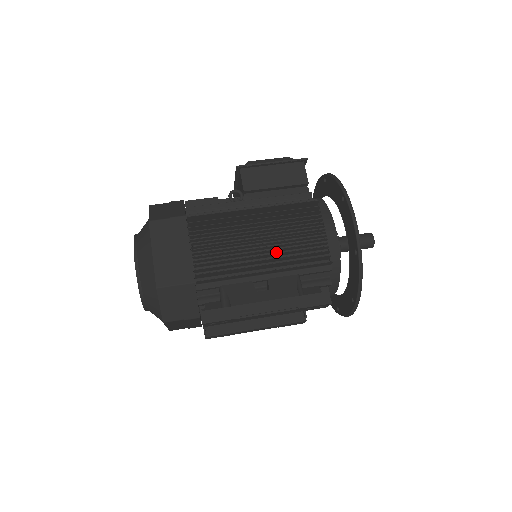
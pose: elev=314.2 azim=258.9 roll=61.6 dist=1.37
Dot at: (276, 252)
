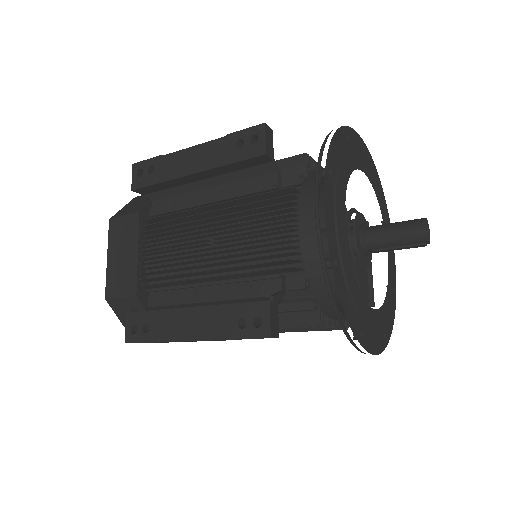
Dot at: occluded
